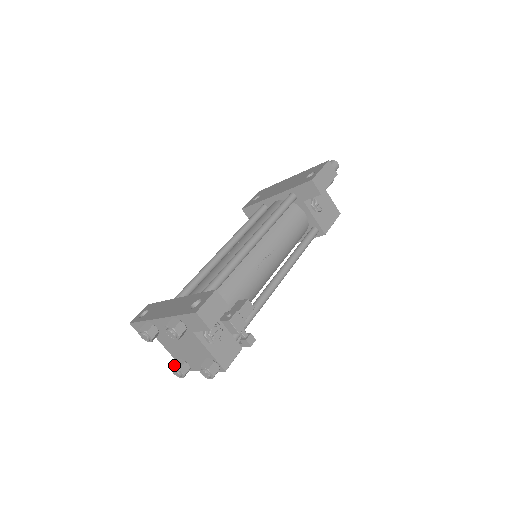
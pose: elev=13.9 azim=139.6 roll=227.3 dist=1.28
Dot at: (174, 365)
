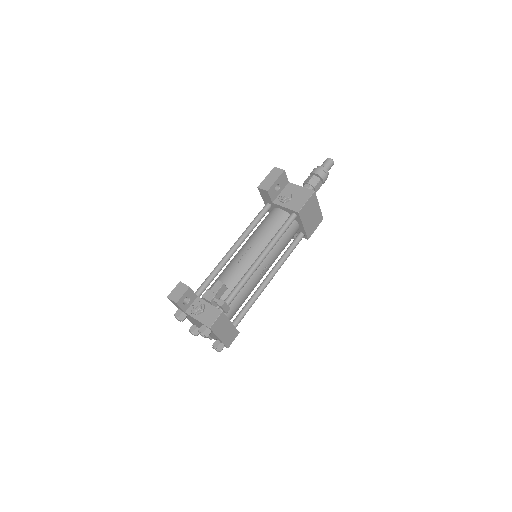
Dot at: (212, 345)
